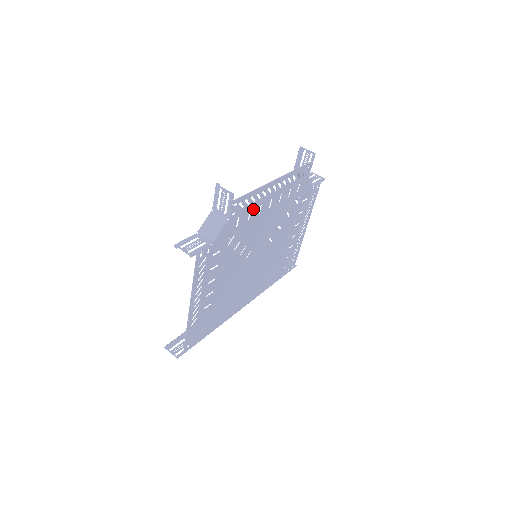
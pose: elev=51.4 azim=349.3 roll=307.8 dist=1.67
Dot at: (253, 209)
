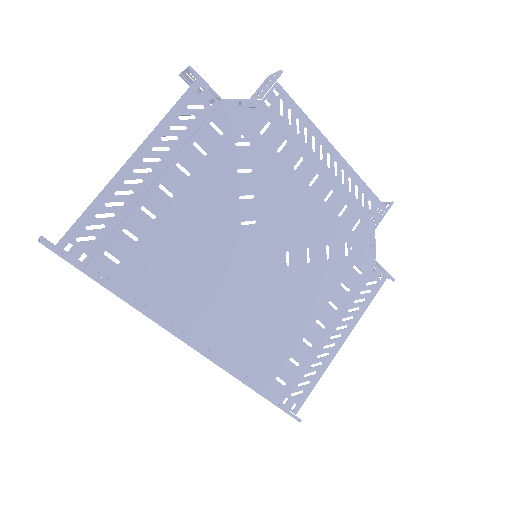
Dot at: (291, 145)
